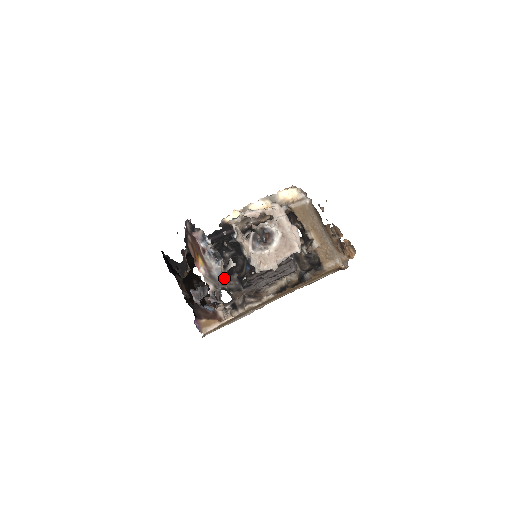
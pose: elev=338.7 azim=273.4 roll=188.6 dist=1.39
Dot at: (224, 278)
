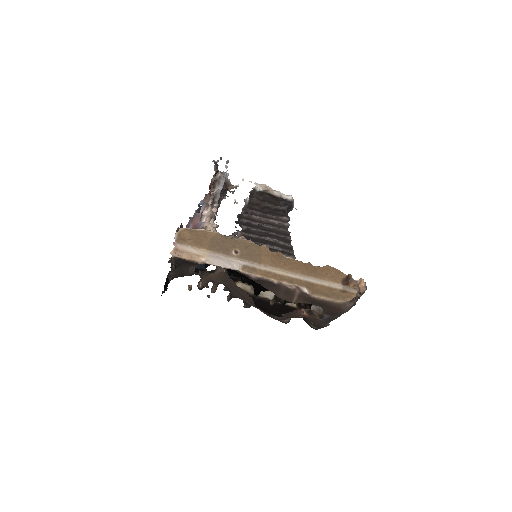
Dot at: occluded
